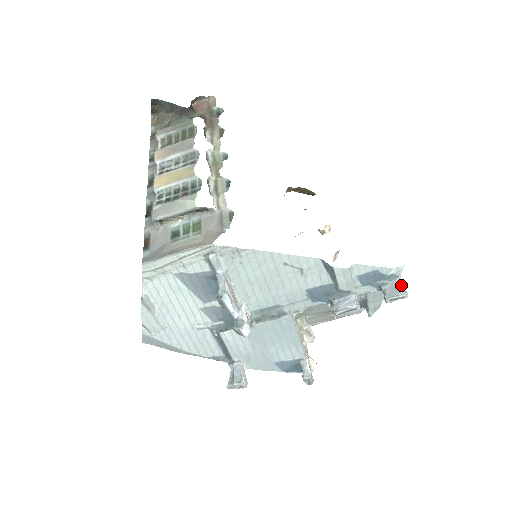
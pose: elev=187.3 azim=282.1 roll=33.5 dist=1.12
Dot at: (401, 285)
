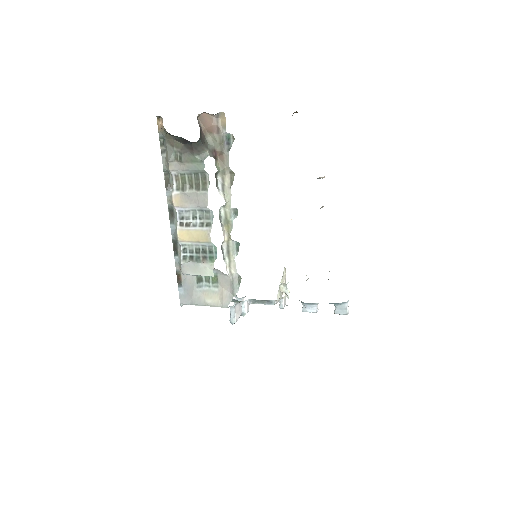
Dot at: (346, 308)
